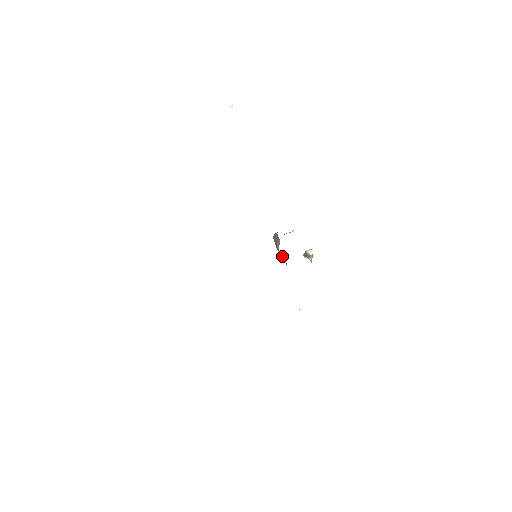
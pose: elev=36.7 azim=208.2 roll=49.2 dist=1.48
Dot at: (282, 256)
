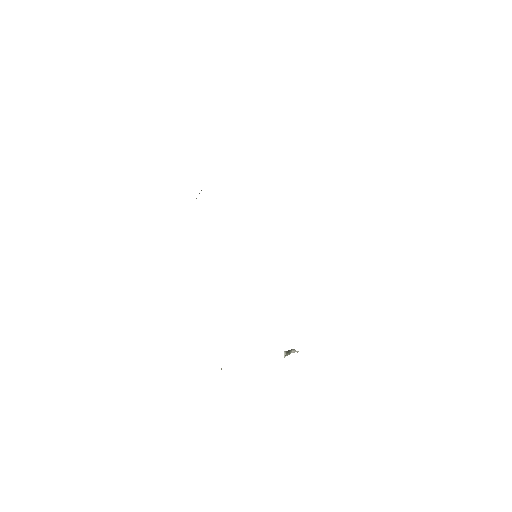
Dot at: occluded
